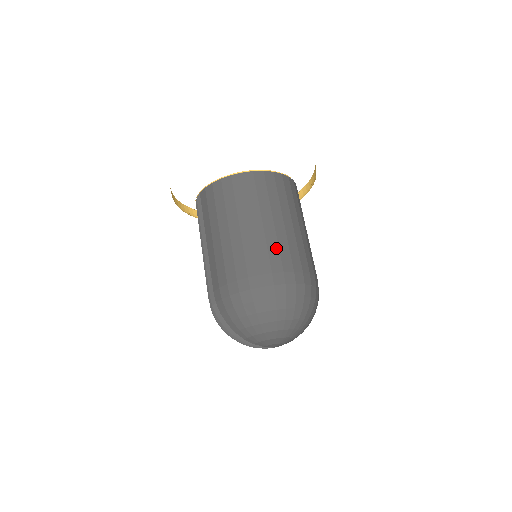
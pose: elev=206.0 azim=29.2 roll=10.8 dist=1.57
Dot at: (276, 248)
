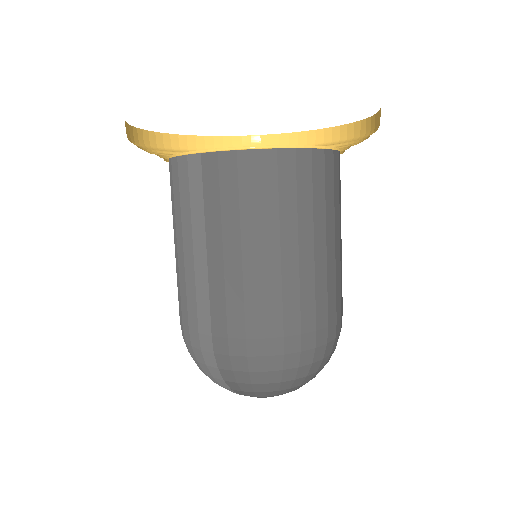
Dot at: (325, 289)
